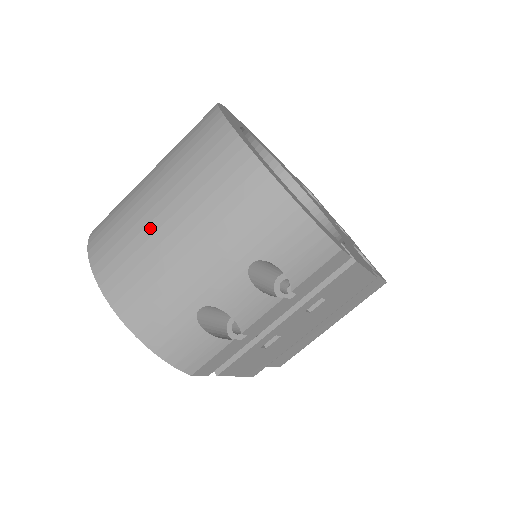
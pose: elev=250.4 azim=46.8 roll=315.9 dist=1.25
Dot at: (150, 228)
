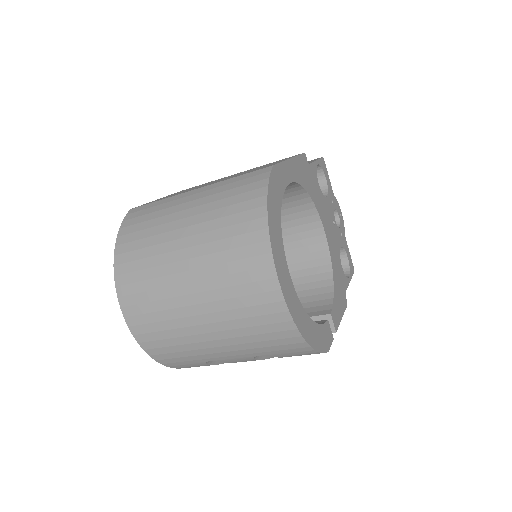
Dot at: (181, 311)
